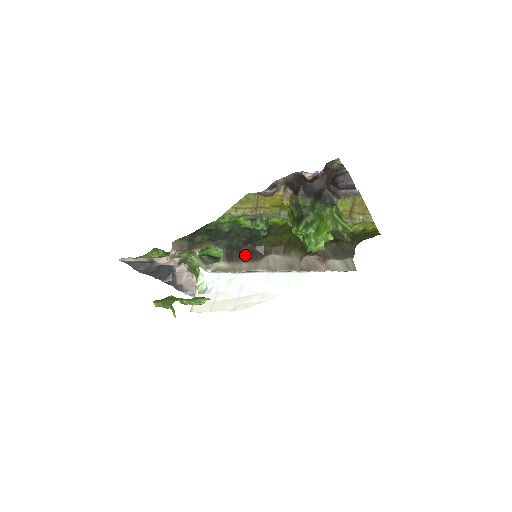
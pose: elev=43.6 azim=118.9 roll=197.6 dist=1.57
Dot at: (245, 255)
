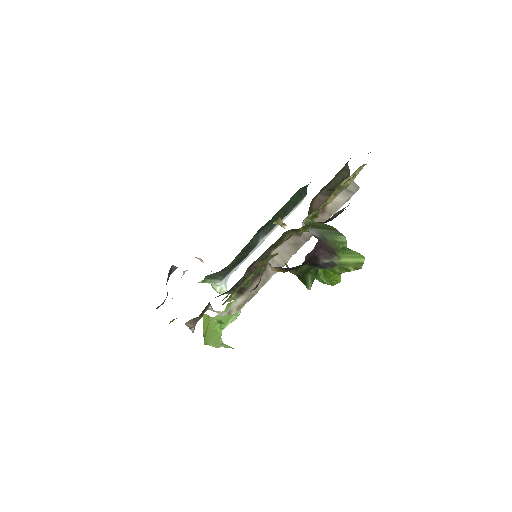
Dot at: occluded
